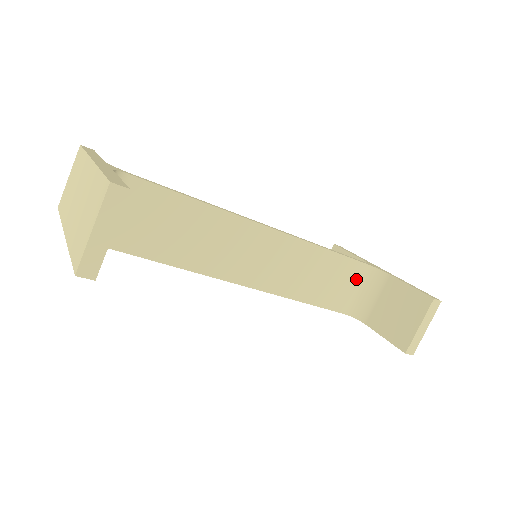
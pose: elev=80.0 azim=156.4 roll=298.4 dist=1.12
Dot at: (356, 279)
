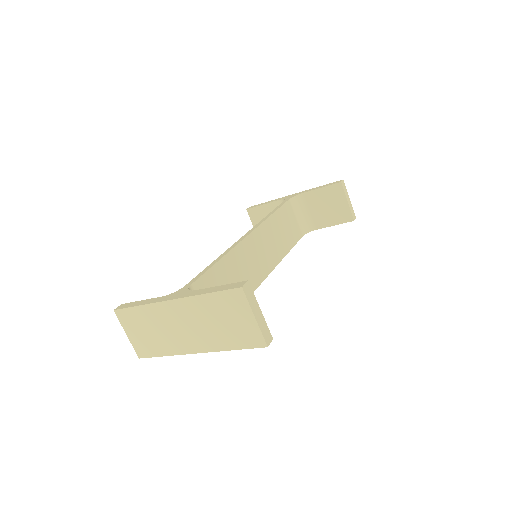
Dot at: (291, 213)
